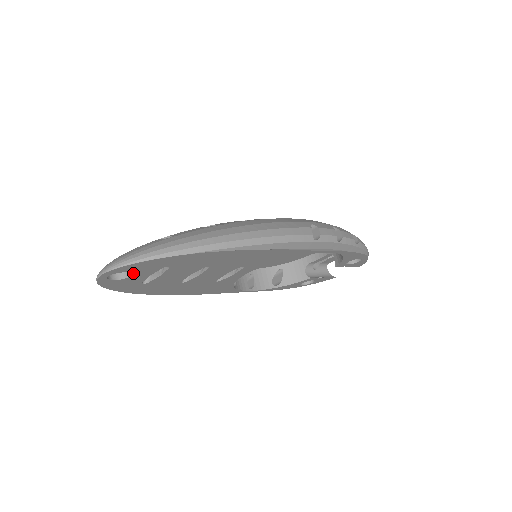
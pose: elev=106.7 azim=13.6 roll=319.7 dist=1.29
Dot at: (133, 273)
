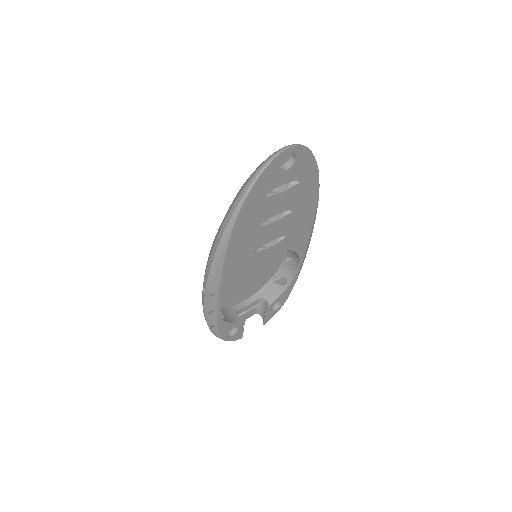
Dot at: (291, 167)
